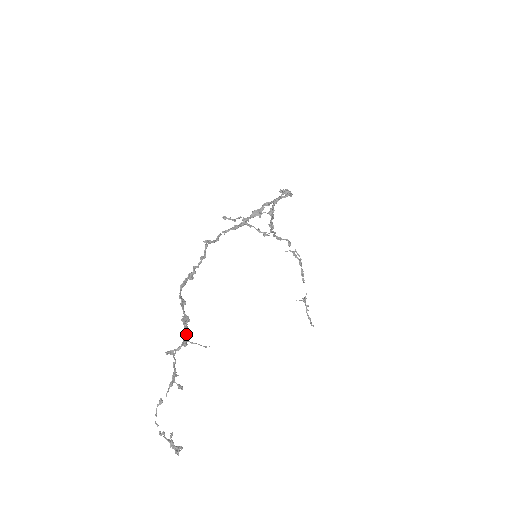
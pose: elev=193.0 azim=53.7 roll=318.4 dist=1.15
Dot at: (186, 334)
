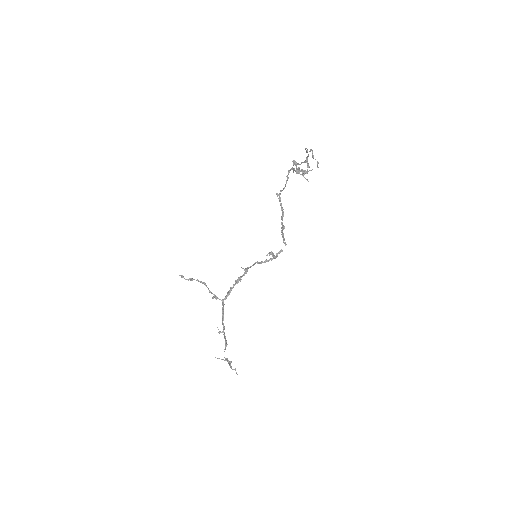
Dot at: occluded
